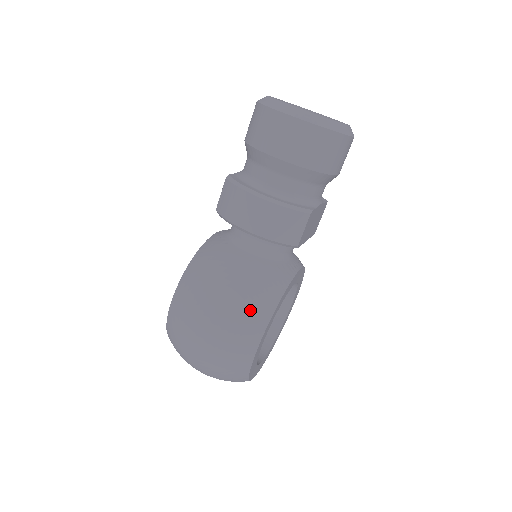
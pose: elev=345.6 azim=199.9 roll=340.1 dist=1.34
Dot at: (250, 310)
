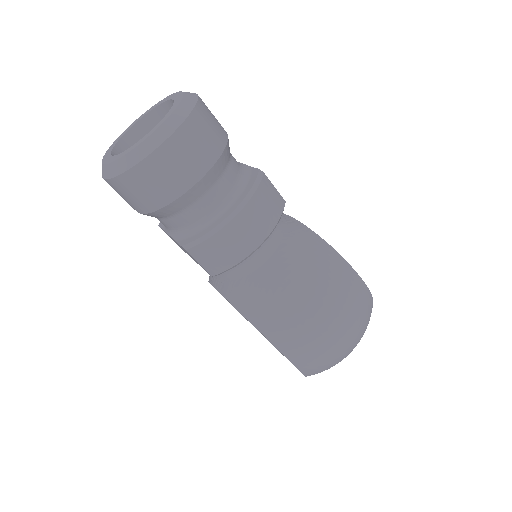
Dot at: (332, 274)
